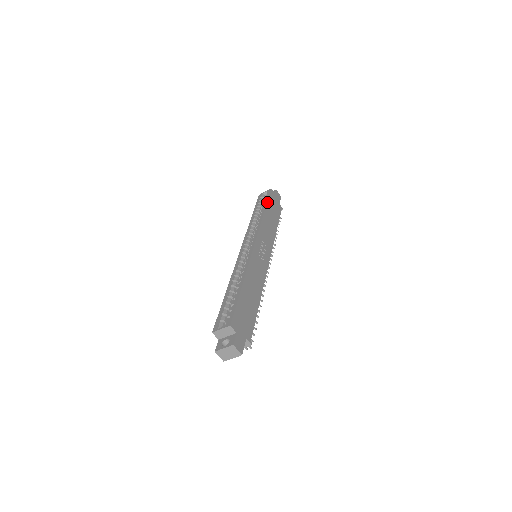
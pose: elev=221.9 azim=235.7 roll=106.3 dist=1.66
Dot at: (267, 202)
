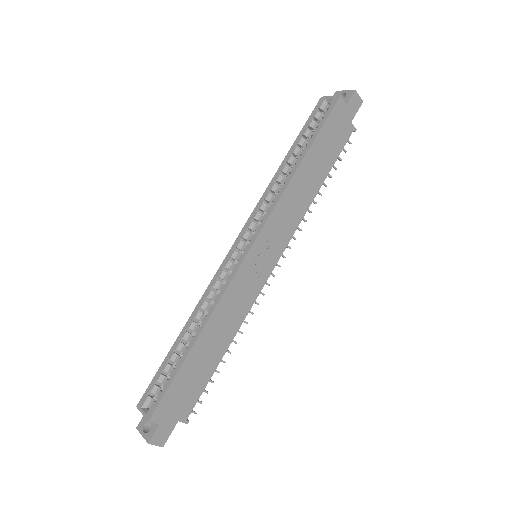
Dot at: (315, 139)
